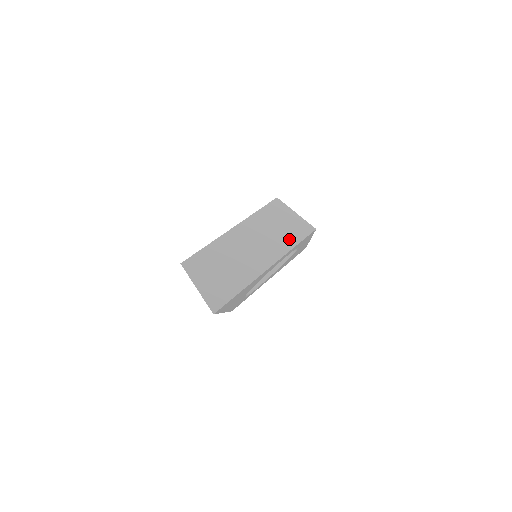
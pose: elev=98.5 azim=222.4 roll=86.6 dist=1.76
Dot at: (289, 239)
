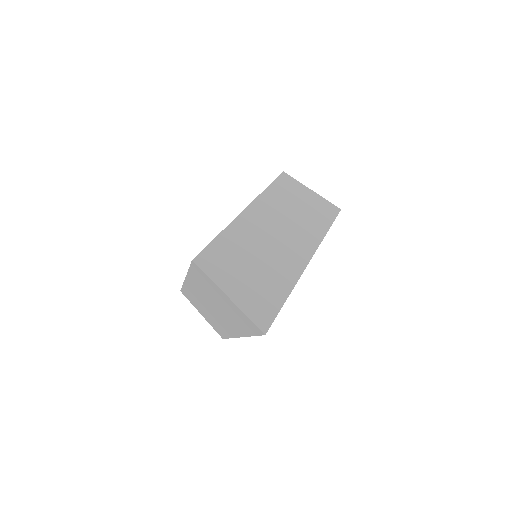
Dot at: (317, 222)
